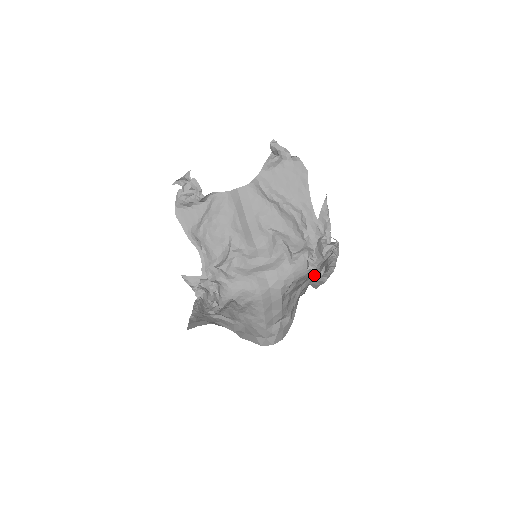
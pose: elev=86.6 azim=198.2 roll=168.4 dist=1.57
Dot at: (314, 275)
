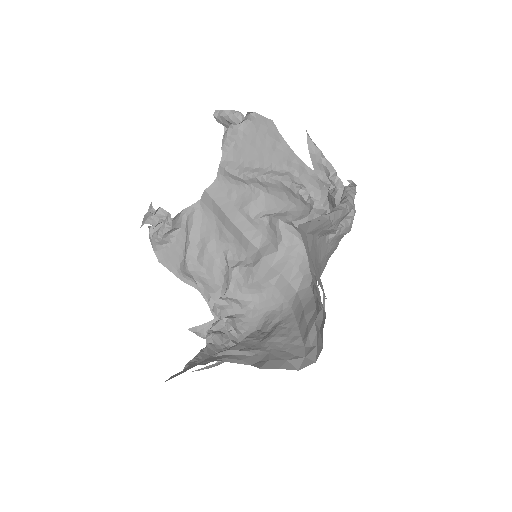
Dot at: occluded
